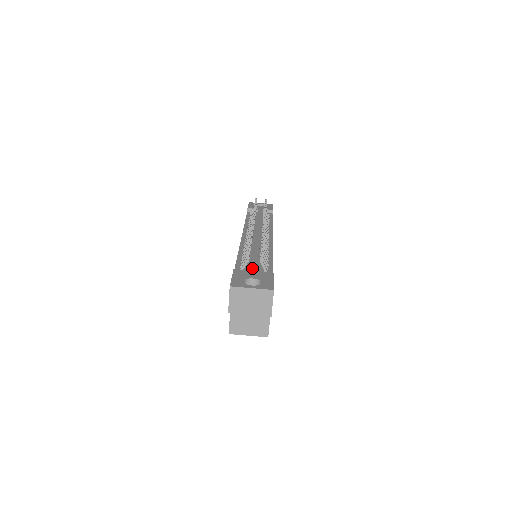
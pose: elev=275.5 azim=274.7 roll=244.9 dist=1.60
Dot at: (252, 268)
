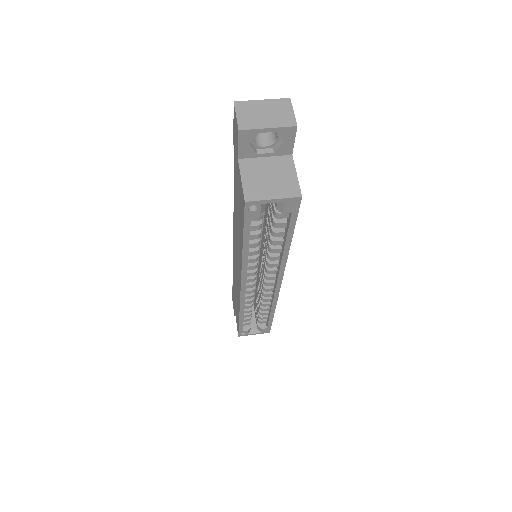
Dot at: occluded
